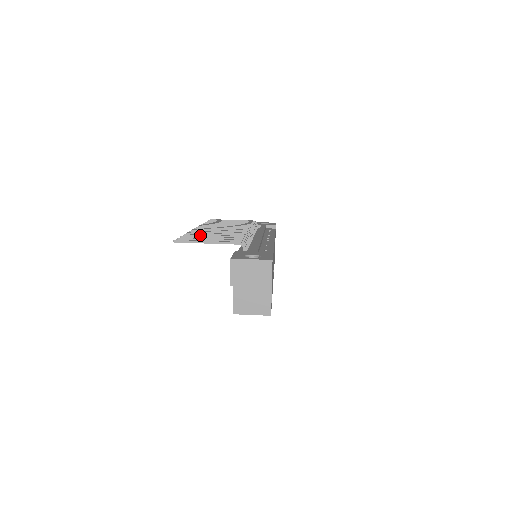
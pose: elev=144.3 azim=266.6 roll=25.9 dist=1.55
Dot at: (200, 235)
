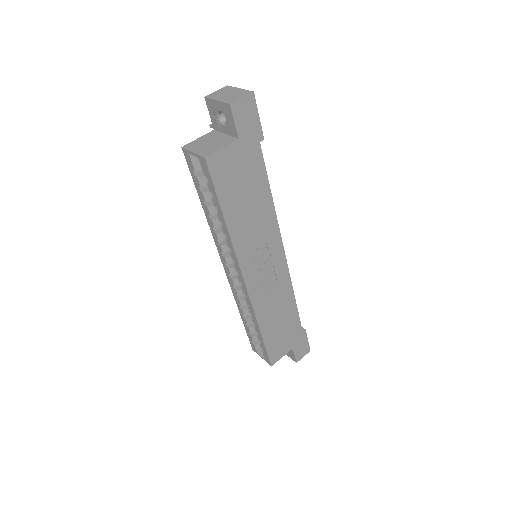
Dot at: occluded
